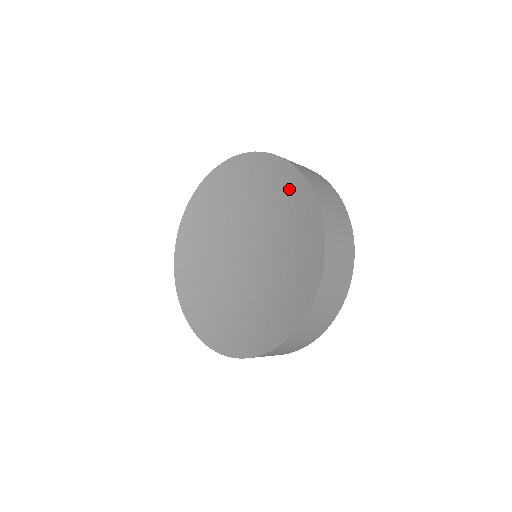
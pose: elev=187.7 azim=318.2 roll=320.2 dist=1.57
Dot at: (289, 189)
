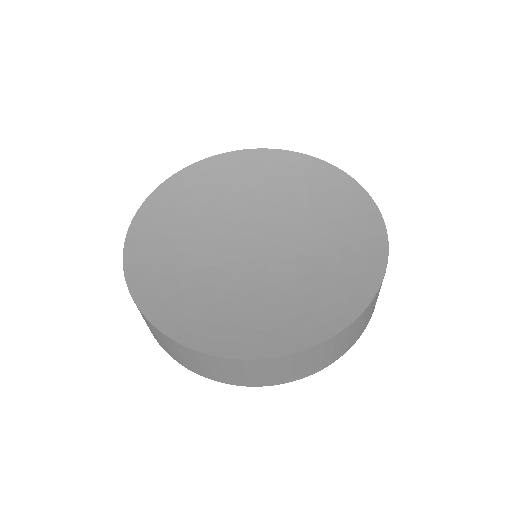
Dot at: (360, 240)
